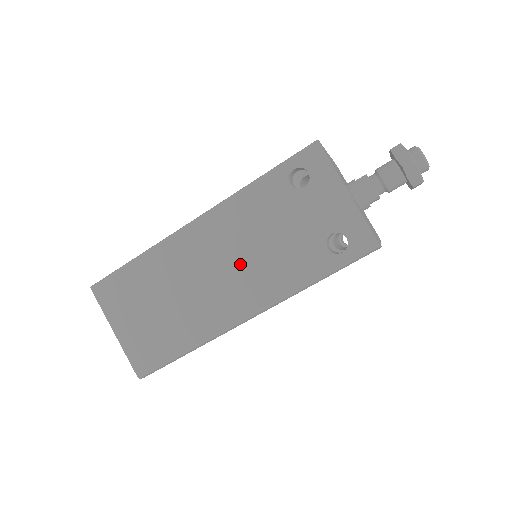
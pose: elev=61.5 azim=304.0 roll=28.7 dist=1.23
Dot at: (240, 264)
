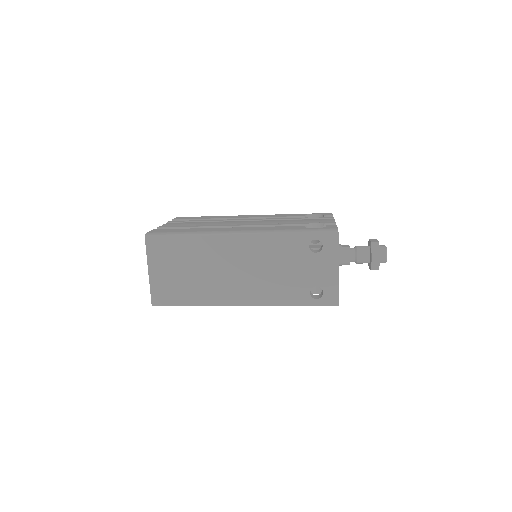
Dot at: (254, 274)
